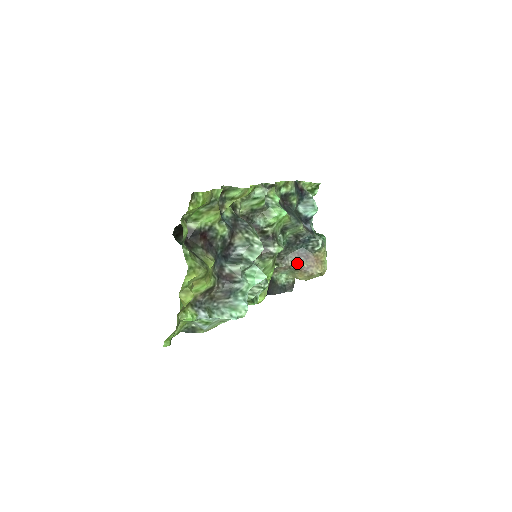
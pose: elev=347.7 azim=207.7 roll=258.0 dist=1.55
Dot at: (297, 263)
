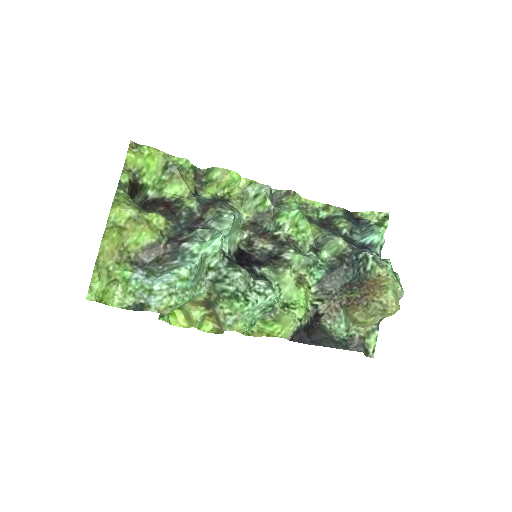
Dot at: (348, 295)
